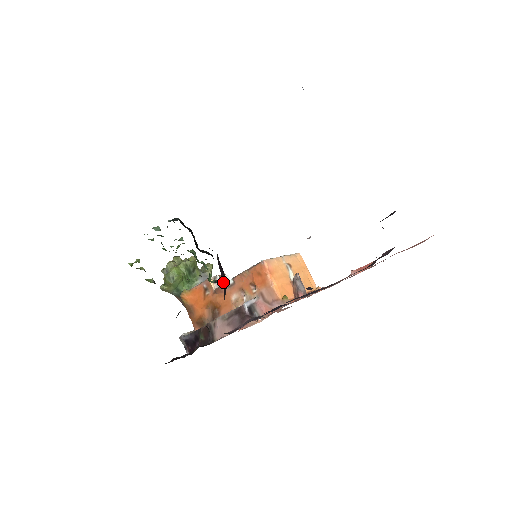
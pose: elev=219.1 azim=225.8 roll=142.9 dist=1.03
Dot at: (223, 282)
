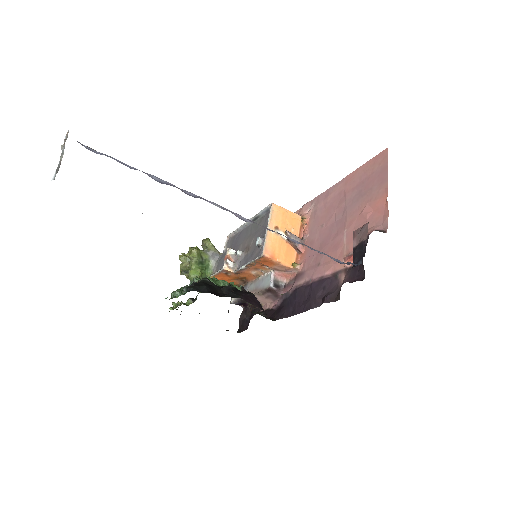
Dot at: occluded
